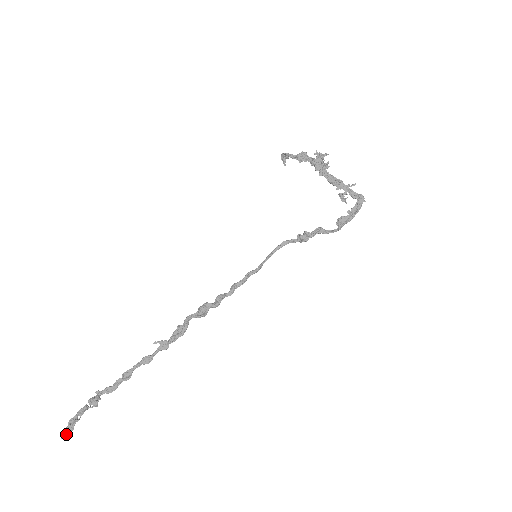
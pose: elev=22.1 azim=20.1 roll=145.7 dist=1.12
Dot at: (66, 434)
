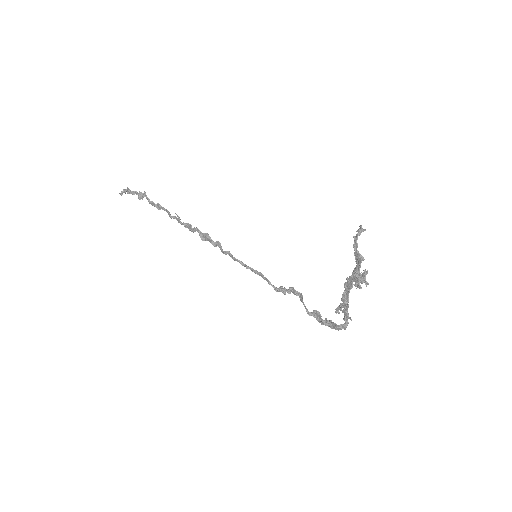
Dot at: (122, 194)
